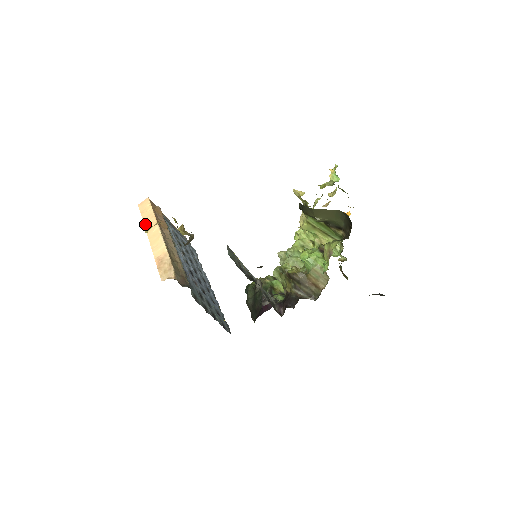
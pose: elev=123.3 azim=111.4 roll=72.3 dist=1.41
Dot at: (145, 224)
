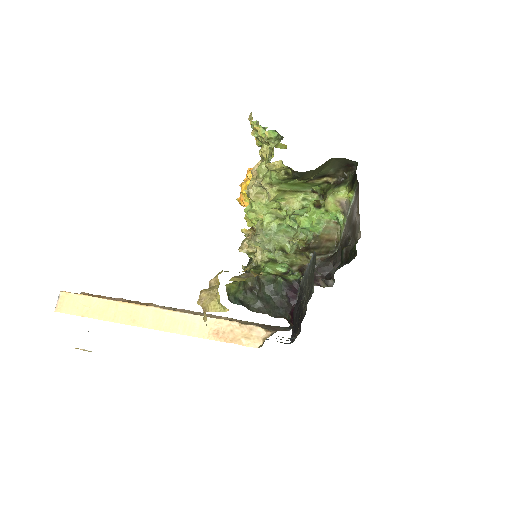
Dot at: (118, 321)
